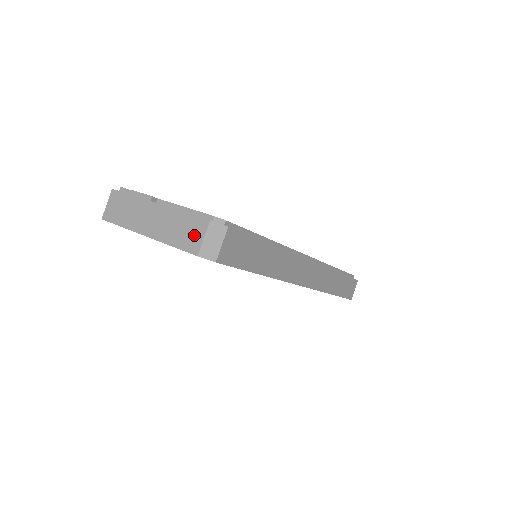
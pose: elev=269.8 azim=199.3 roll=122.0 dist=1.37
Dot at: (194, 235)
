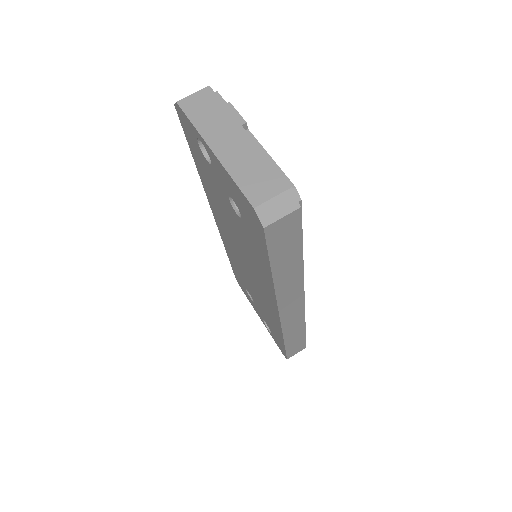
Dot at: (265, 187)
